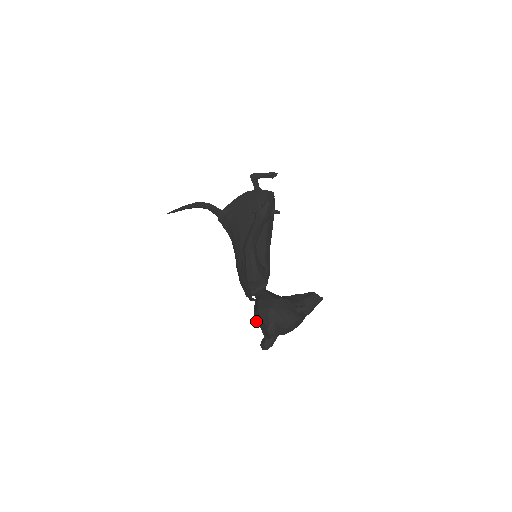
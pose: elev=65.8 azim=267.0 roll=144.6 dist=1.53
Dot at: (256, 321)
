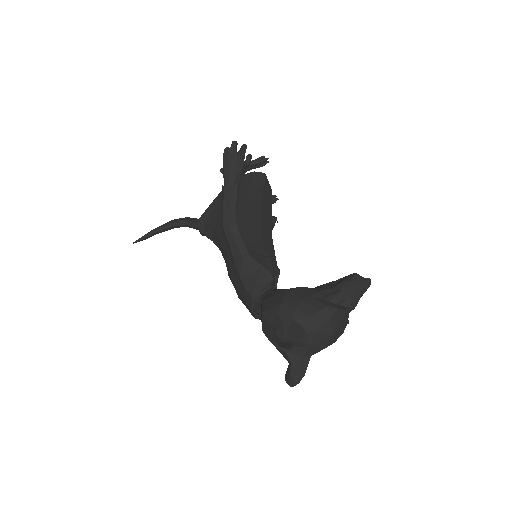
Dot at: occluded
